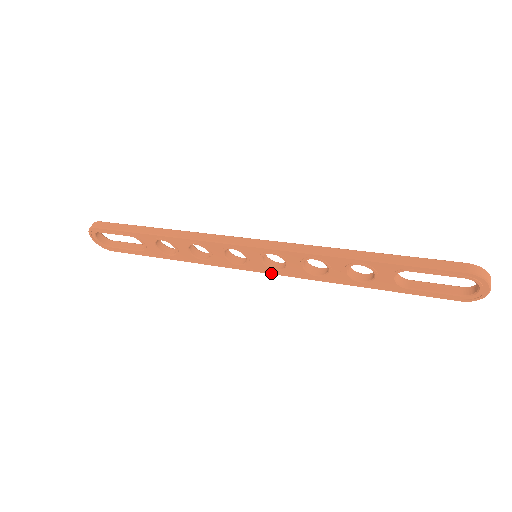
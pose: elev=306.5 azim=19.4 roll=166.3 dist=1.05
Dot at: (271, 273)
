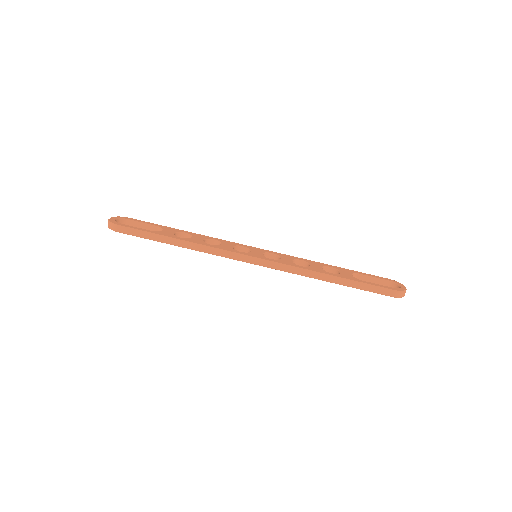
Dot at: occluded
